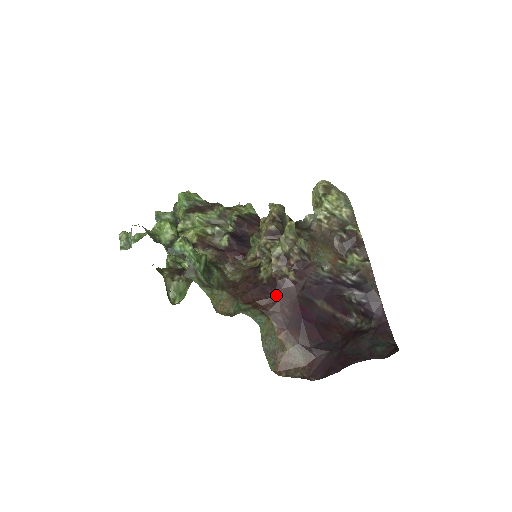
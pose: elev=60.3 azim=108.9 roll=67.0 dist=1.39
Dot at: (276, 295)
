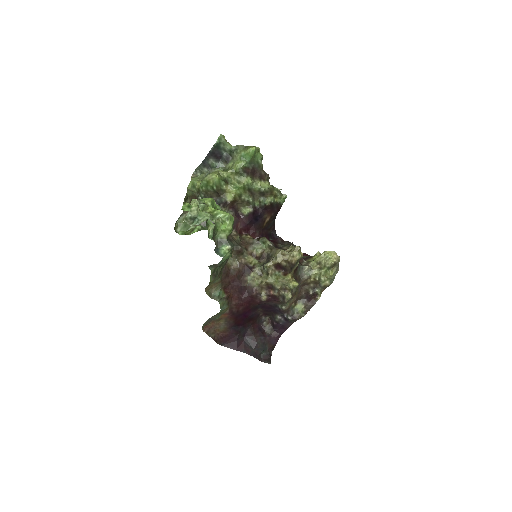
Dot at: (245, 299)
